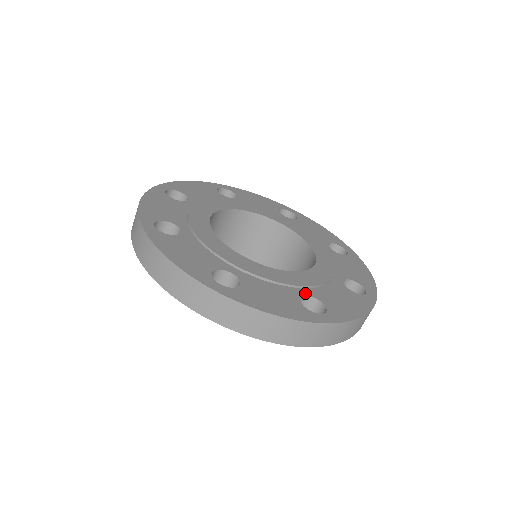
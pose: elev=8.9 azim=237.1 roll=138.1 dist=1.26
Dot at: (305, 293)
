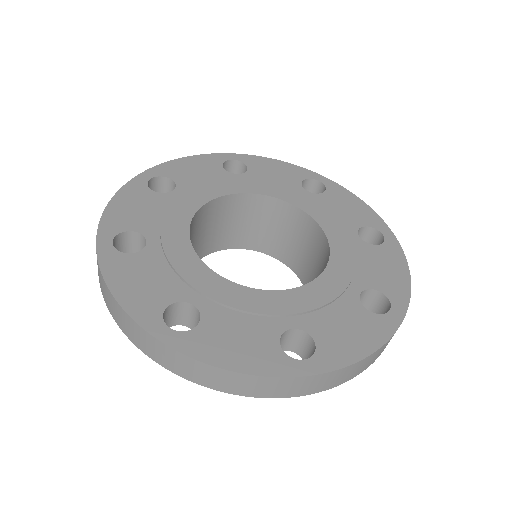
Dot at: (357, 291)
